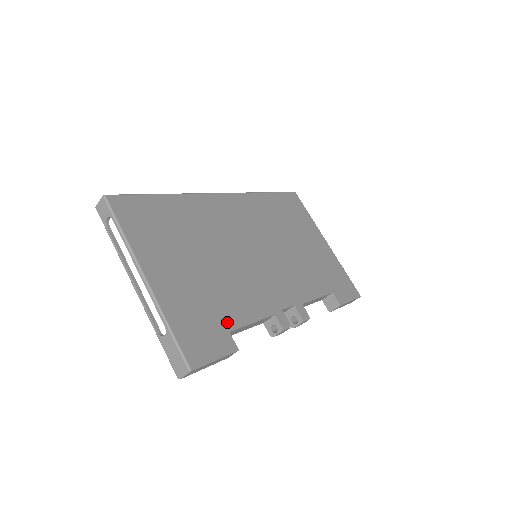
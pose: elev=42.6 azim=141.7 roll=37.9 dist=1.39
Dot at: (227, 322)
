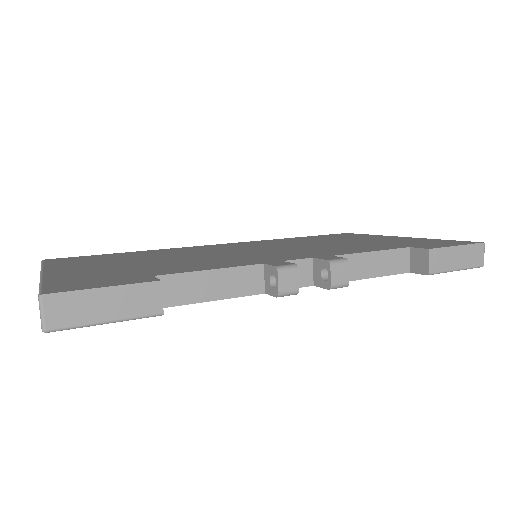
Dot at: (156, 273)
